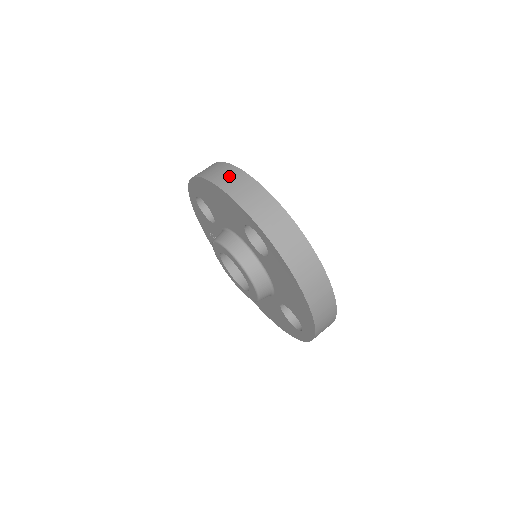
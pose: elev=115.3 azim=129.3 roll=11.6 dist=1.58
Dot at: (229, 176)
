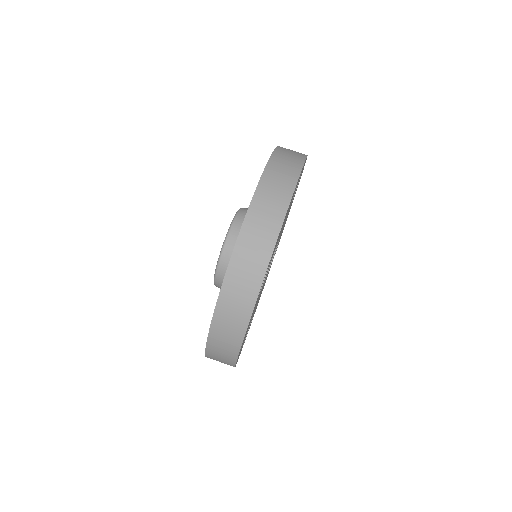
Dot at: (272, 201)
